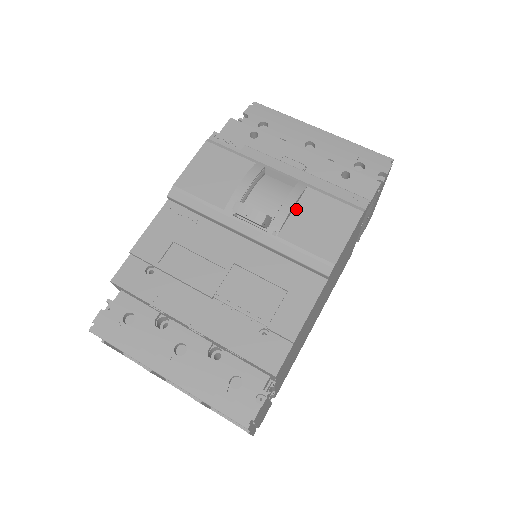
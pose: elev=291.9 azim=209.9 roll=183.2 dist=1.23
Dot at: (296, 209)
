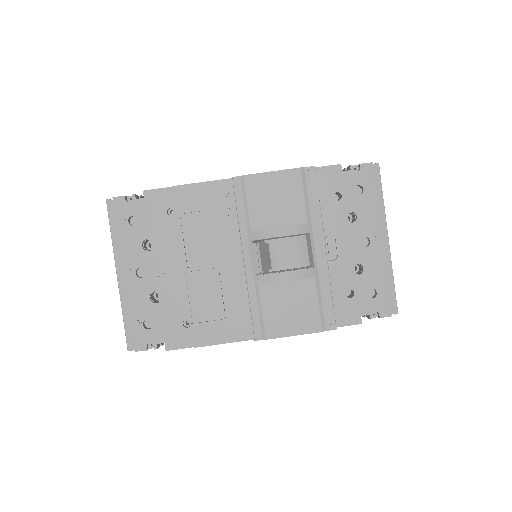
Dot at: (290, 282)
